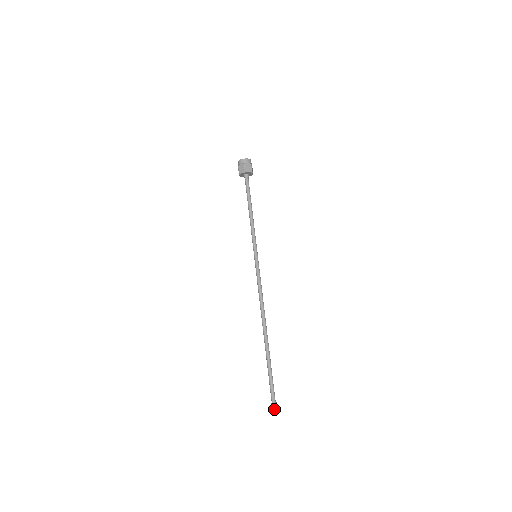
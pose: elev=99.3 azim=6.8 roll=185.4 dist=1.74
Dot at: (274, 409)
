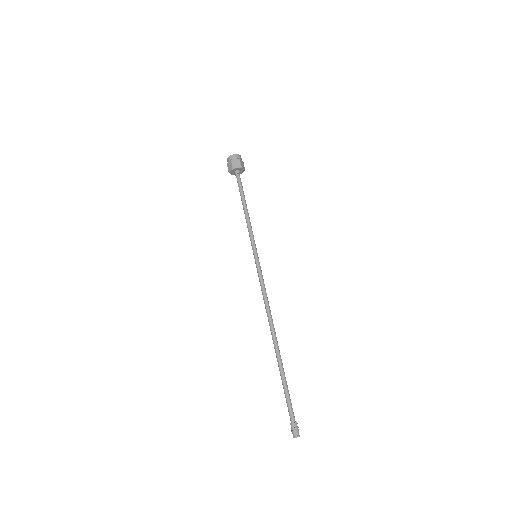
Dot at: (297, 429)
